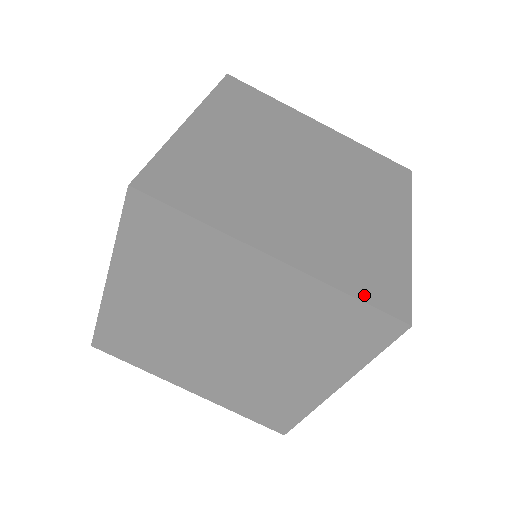
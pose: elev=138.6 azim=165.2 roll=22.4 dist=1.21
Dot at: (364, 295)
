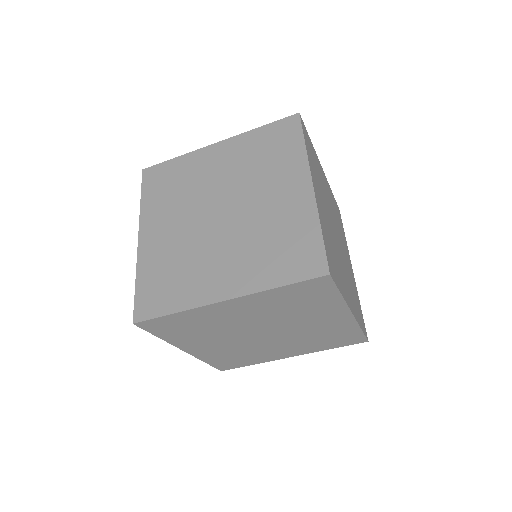
Dot at: (362, 328)
